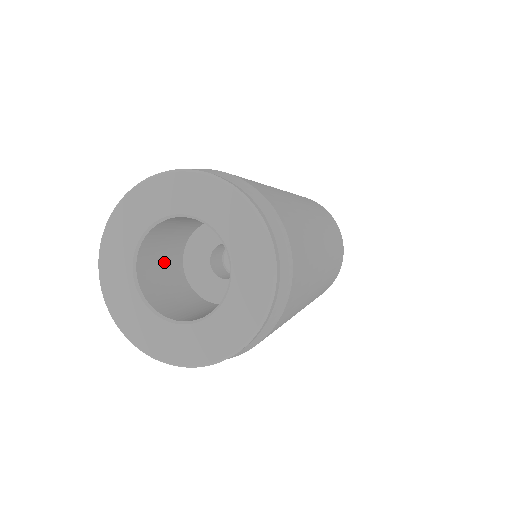
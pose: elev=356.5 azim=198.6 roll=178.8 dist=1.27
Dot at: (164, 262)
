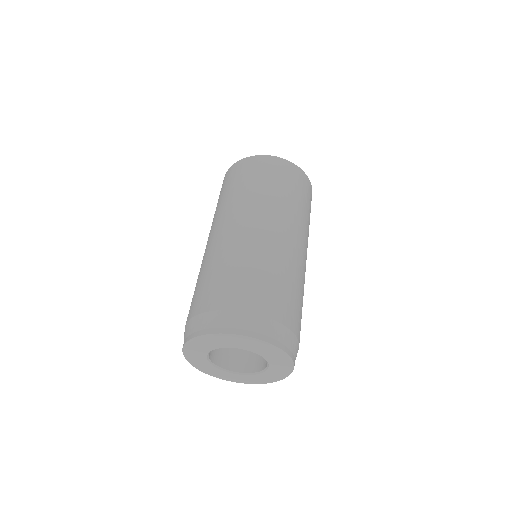
Dot at: occluded
